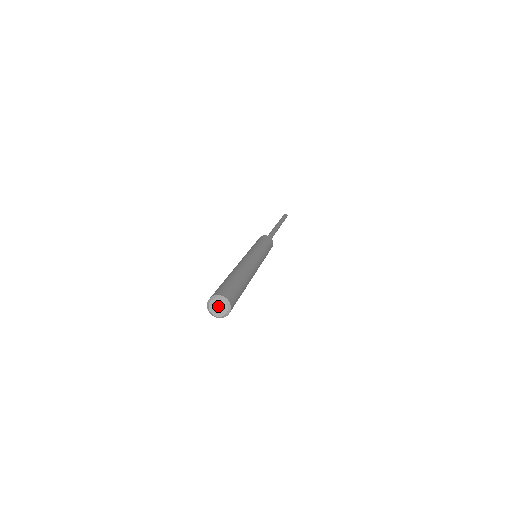
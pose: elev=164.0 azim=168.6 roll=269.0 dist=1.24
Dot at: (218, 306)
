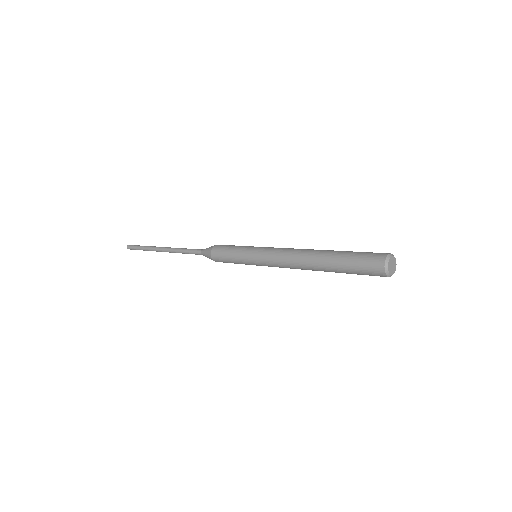
Dot at: (392, 264)
